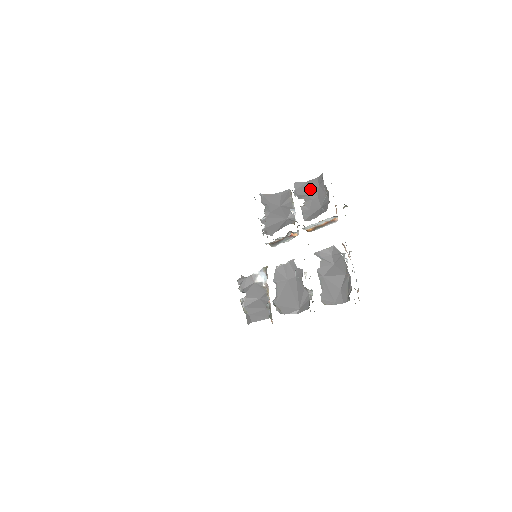
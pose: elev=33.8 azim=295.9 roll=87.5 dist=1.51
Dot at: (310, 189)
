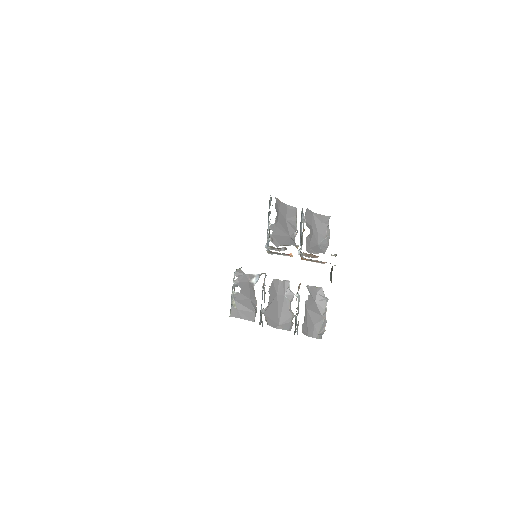
Dot at: (314, 221)
